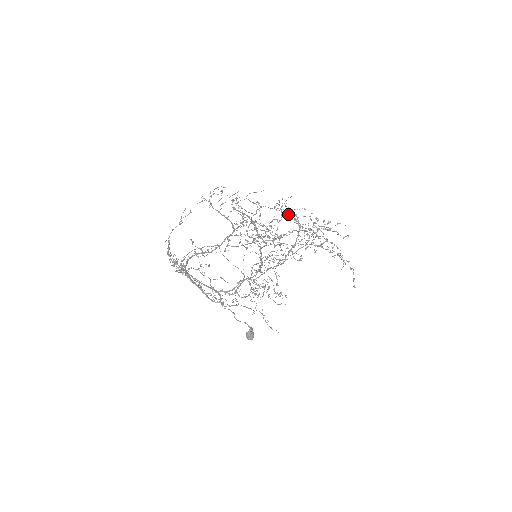
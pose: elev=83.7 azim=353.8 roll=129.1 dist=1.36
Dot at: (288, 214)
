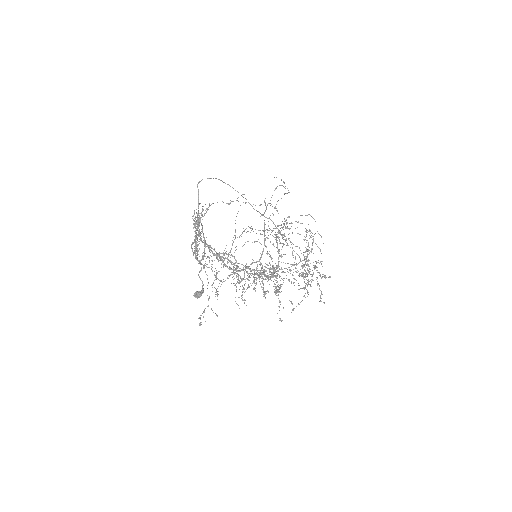
Dot at: occluded
